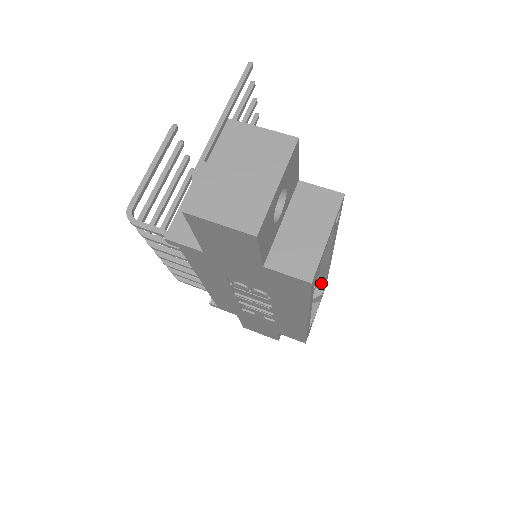
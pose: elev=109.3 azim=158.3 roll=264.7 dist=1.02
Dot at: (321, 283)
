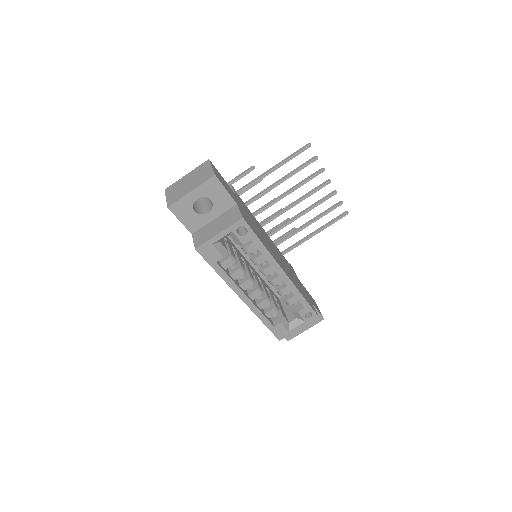
Dot at: (303, 305)
